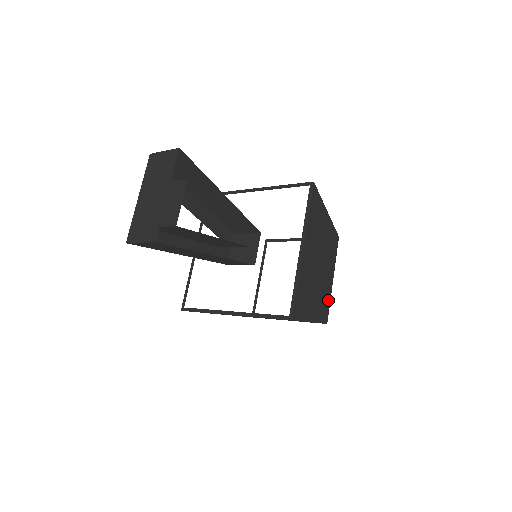
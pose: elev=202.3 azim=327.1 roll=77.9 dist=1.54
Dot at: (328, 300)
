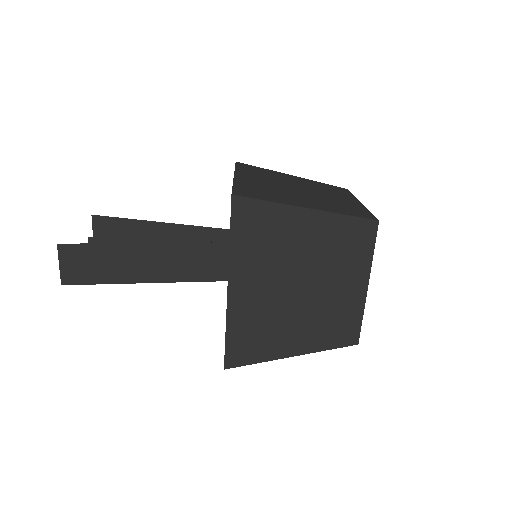
Dot at: (360, 210)
